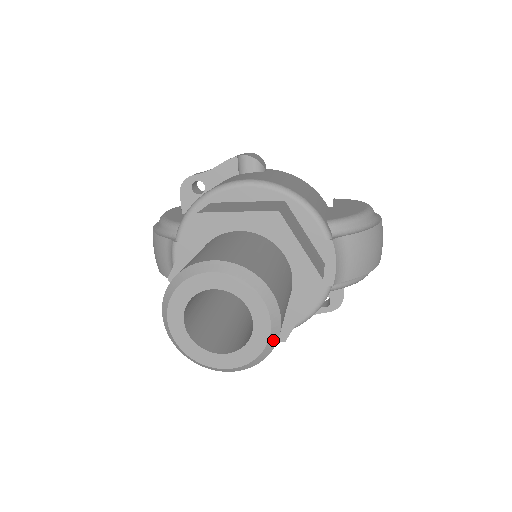
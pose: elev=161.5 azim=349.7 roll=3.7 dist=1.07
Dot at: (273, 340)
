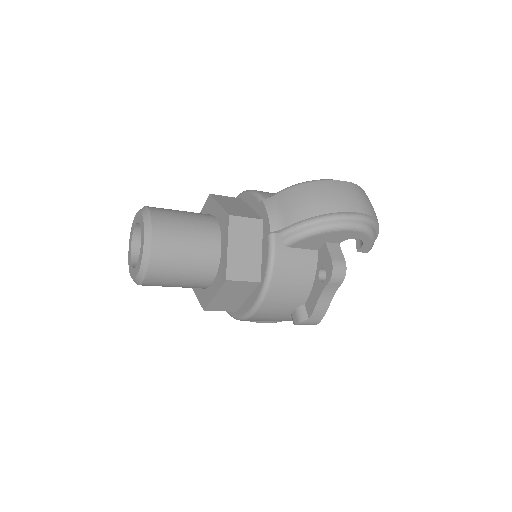
Dot at: (148, 236)
